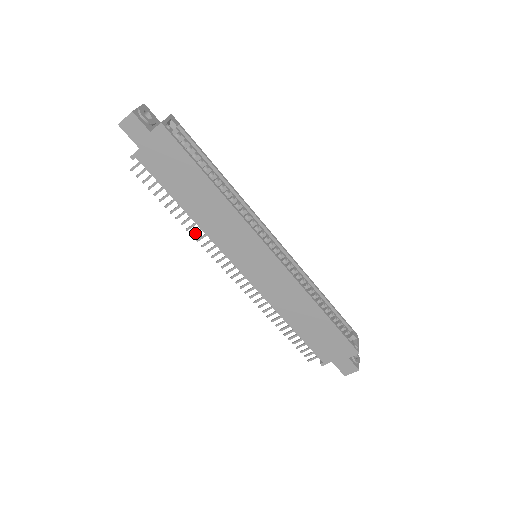
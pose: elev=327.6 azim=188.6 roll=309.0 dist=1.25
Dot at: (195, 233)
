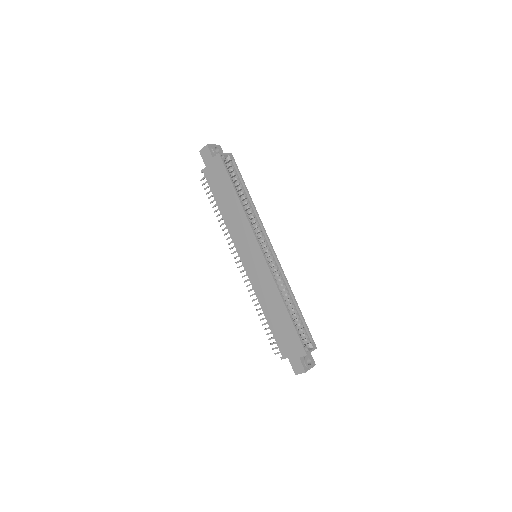
Dot at: (224, 229)
